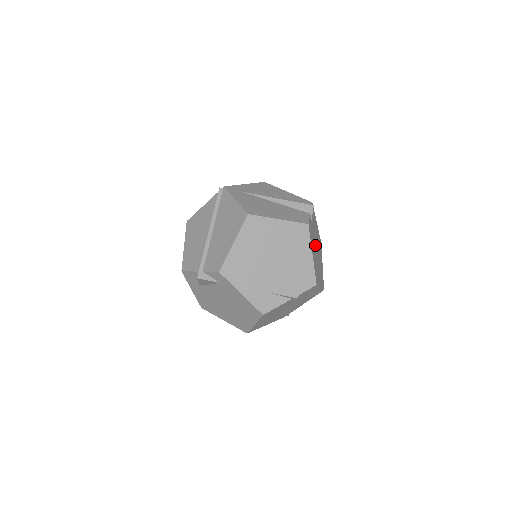
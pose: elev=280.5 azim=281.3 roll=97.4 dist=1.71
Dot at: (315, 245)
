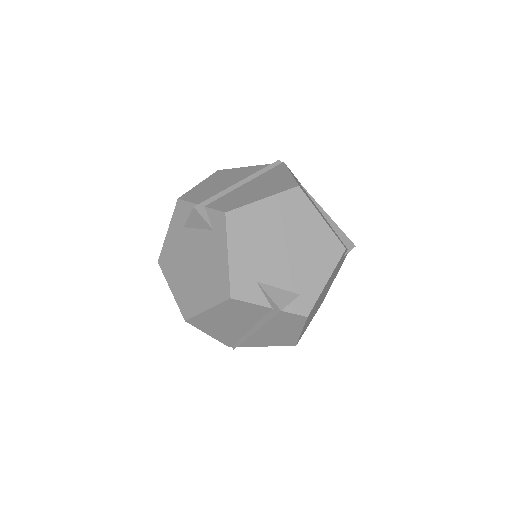
Dot at: occluded
